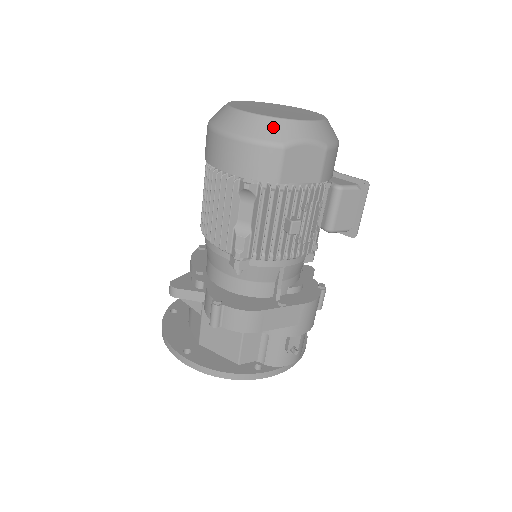
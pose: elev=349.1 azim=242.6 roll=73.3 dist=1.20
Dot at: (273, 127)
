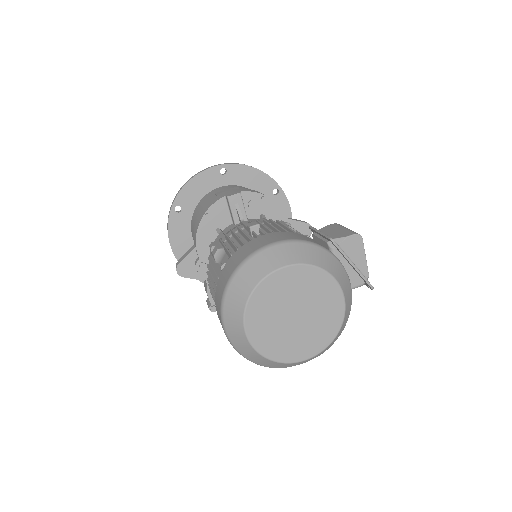
Dot at: (276, 365)
